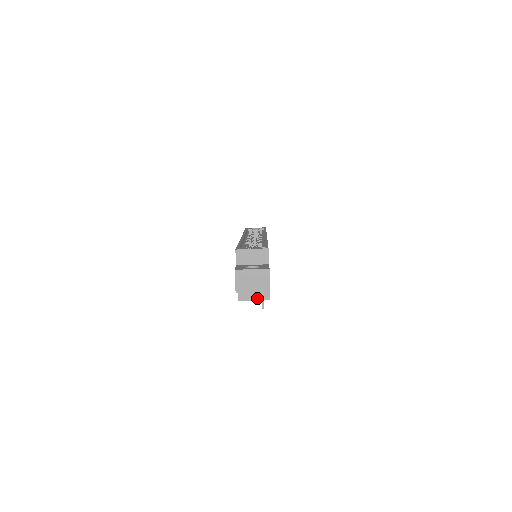
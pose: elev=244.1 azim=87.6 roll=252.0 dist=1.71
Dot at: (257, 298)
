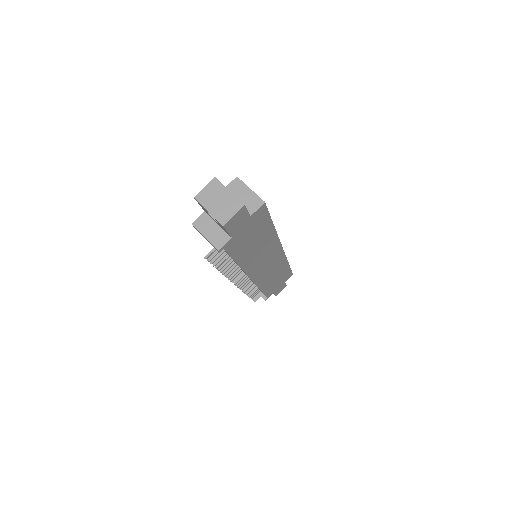
Dot at: (209, 238)
